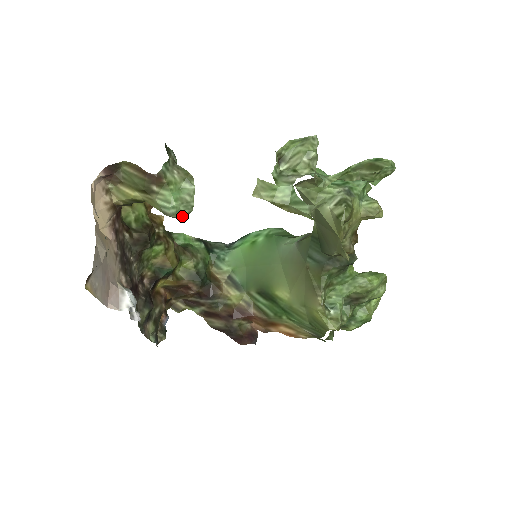
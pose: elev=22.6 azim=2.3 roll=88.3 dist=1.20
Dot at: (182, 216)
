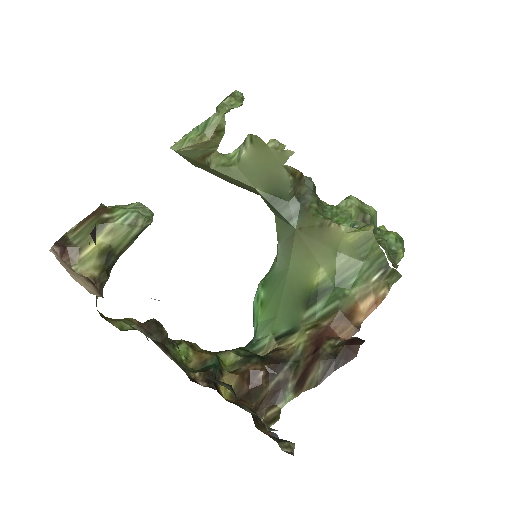
Dot at: (148, 218)
